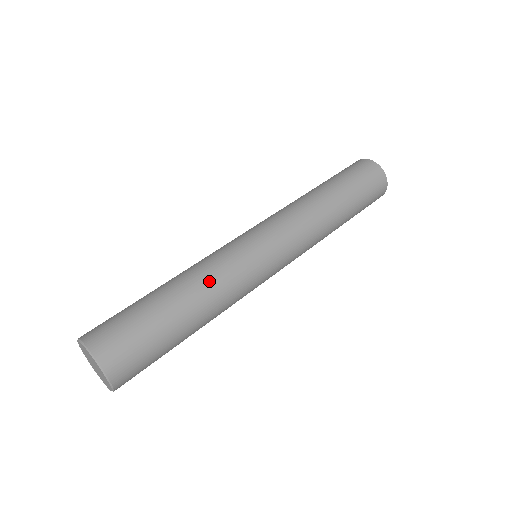
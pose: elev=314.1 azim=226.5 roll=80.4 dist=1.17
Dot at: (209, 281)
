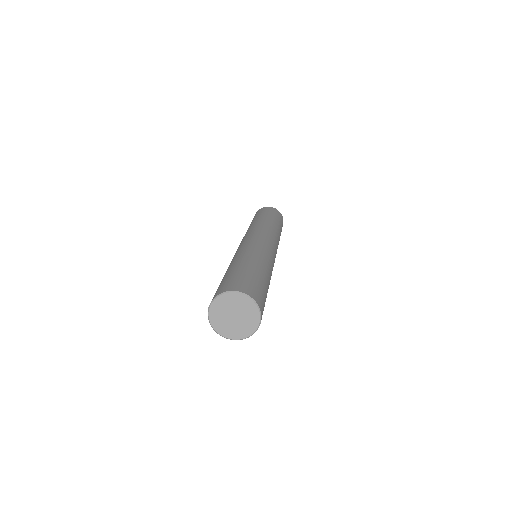
Dot at: (238, 256)
